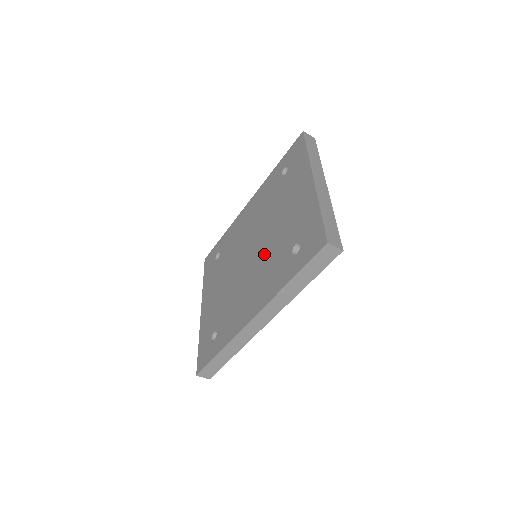
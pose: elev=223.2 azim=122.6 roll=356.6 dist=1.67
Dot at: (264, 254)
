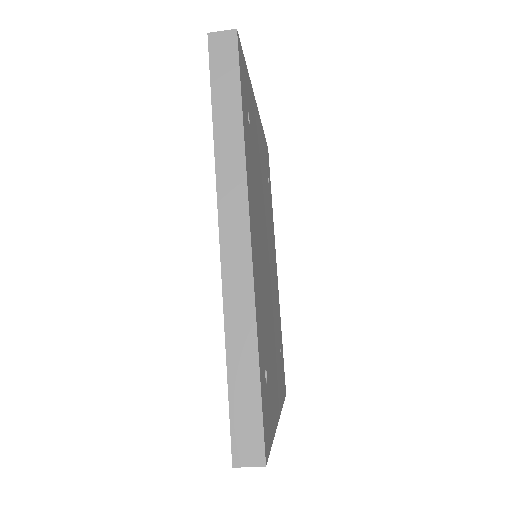
Dot at: occluded
